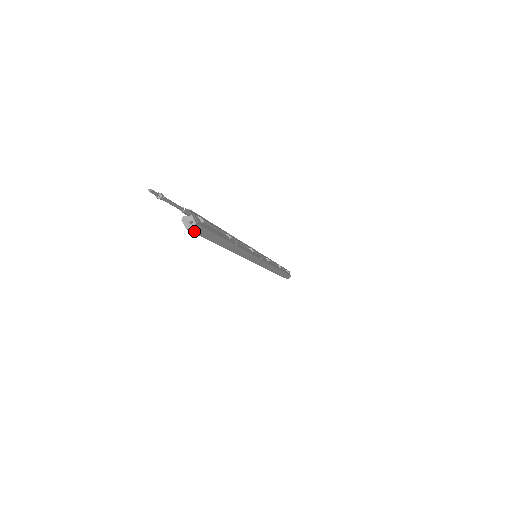
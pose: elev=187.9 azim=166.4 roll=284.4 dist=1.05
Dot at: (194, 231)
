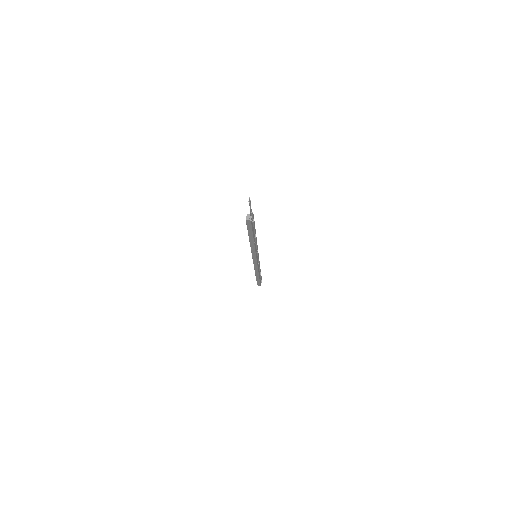
Dot at: (247, 222)
